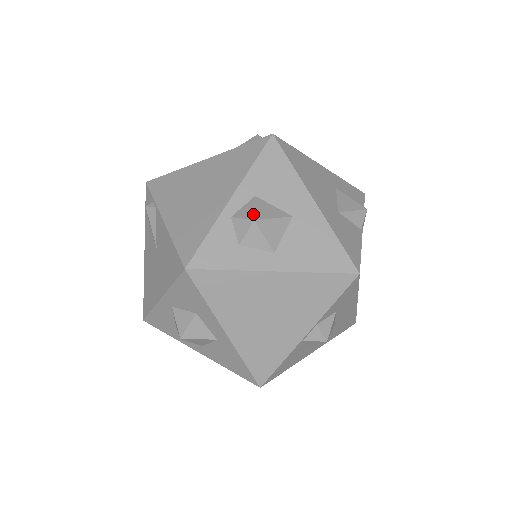
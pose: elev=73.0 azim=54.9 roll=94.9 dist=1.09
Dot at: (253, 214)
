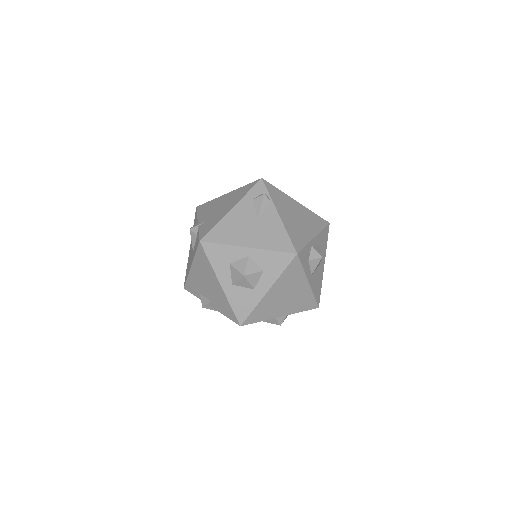
Dot at: occluded
